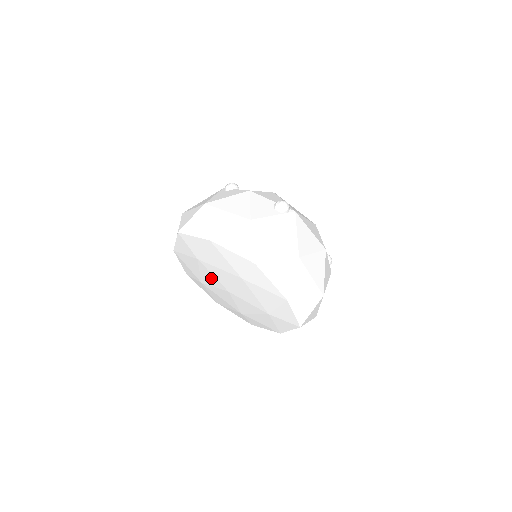
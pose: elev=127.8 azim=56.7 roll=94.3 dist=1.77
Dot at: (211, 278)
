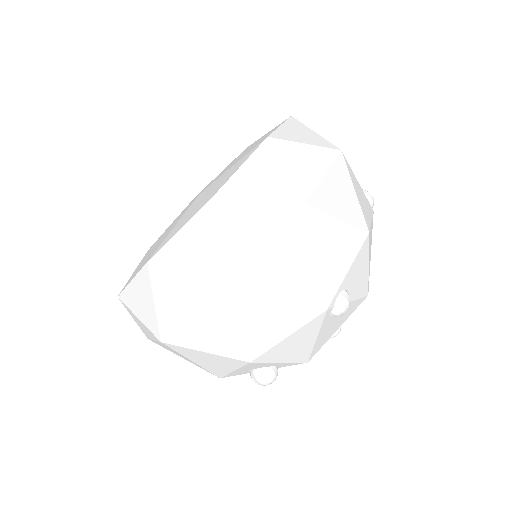
Dot at: occluded
